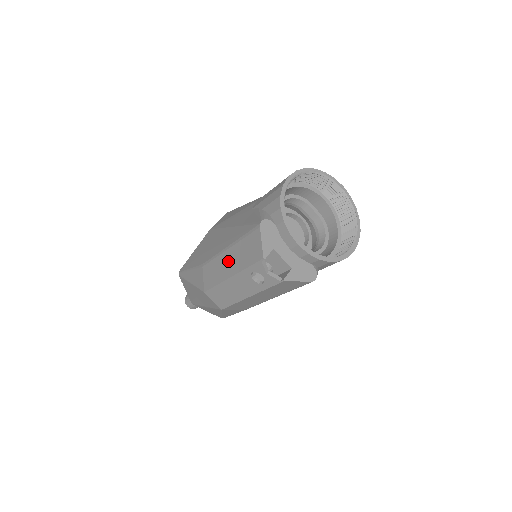
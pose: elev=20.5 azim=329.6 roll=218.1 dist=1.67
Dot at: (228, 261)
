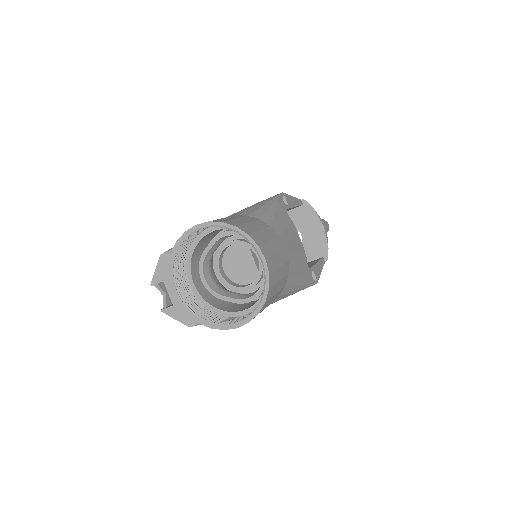
Dot at: occluded
